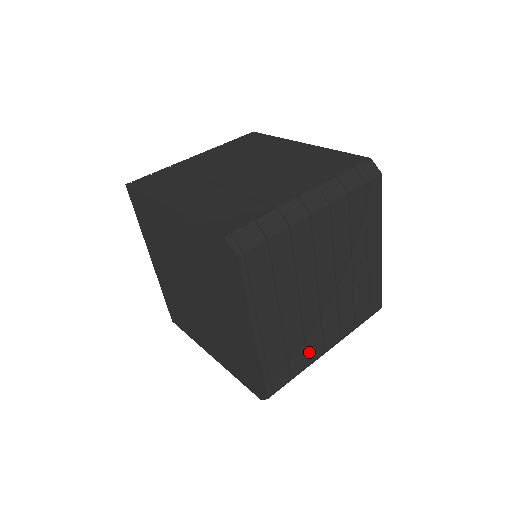
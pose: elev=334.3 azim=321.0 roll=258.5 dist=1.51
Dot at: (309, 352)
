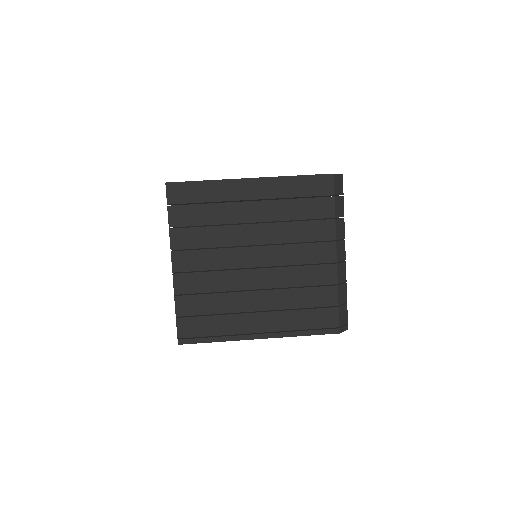
Dot at: occluded
